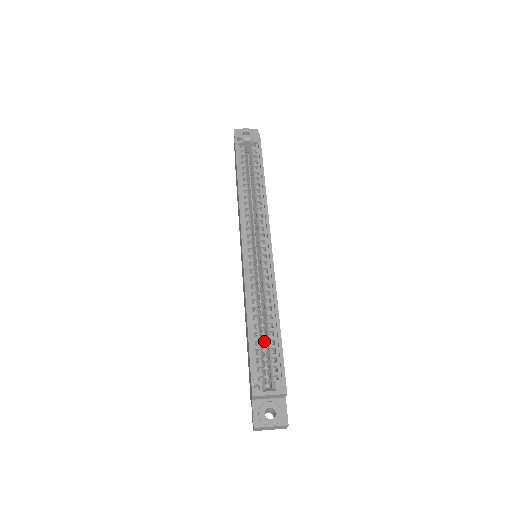
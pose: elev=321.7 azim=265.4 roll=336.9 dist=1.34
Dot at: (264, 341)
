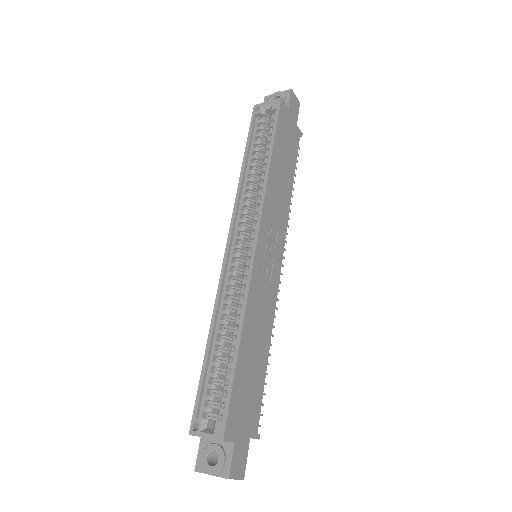
Dot at: occluded
